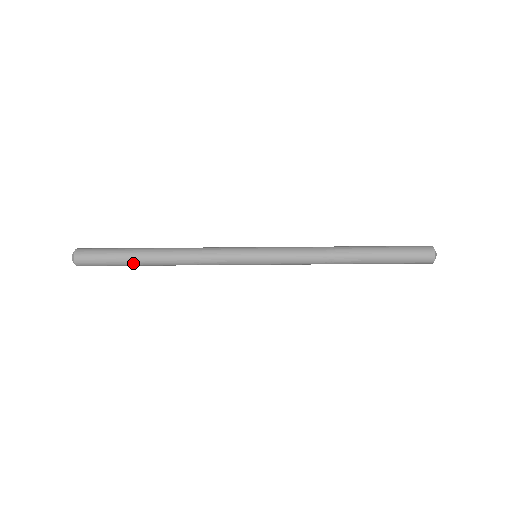
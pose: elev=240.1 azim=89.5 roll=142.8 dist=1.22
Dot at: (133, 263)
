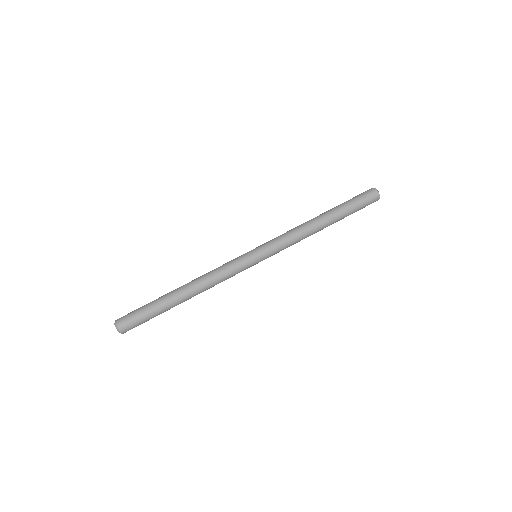
Dot at: (162, 298)
